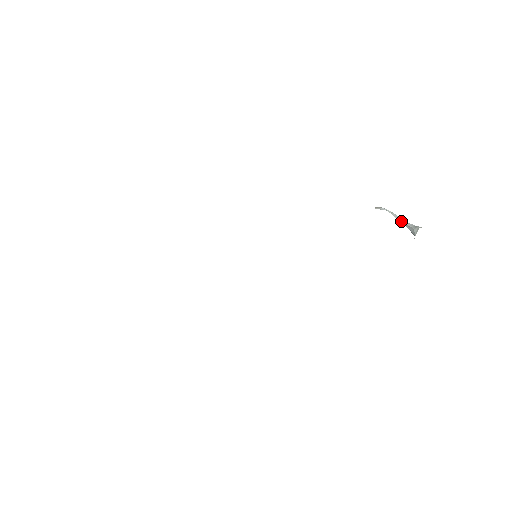
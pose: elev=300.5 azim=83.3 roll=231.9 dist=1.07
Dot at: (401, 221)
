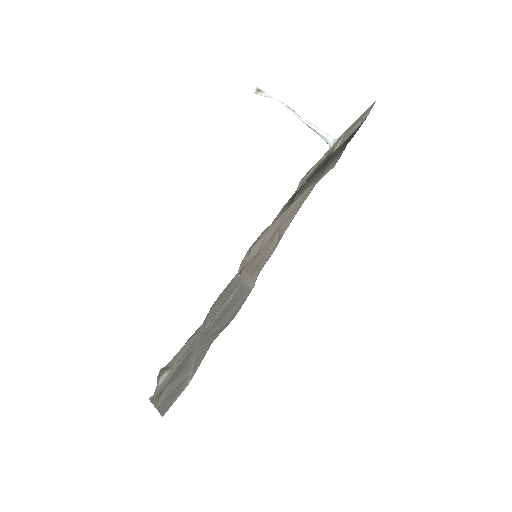
Dot at: (303, 121)
